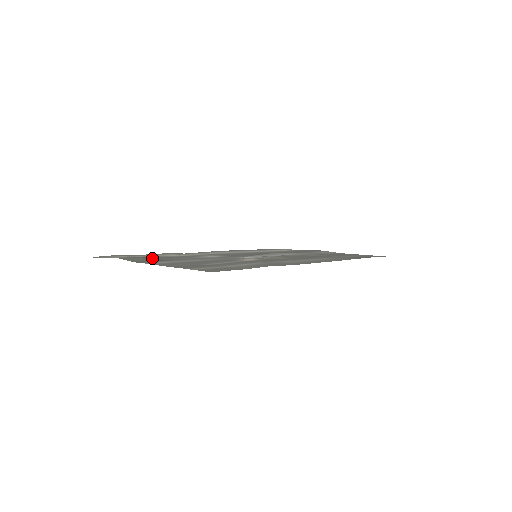
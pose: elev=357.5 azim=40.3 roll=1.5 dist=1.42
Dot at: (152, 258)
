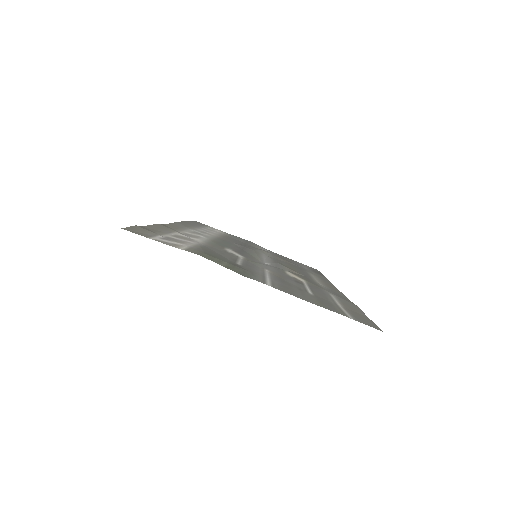
Dot at: (221, 258)
